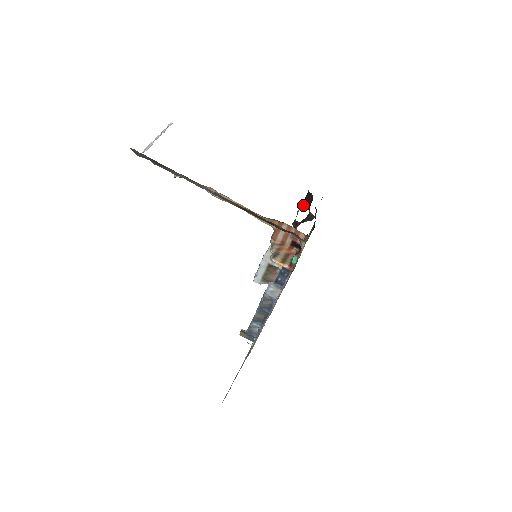
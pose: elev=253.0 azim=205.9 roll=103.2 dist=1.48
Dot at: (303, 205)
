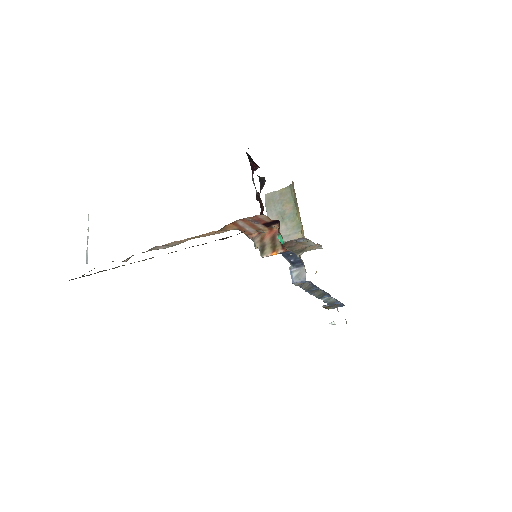
Dot at: (252, 169)
